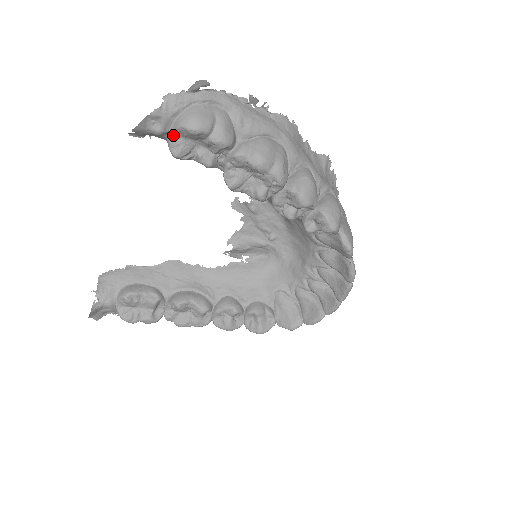
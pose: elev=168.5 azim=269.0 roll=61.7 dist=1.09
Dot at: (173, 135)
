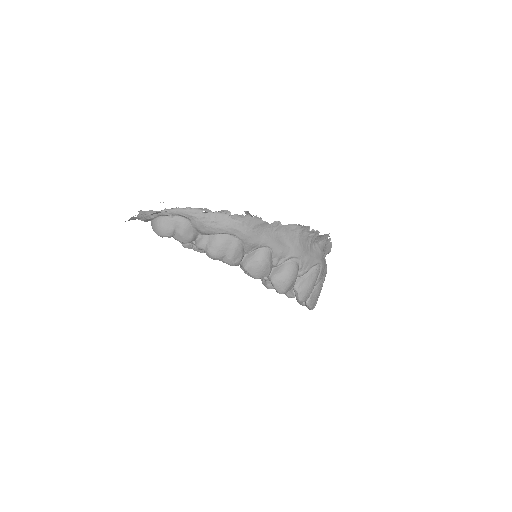
Dot at: occluded
